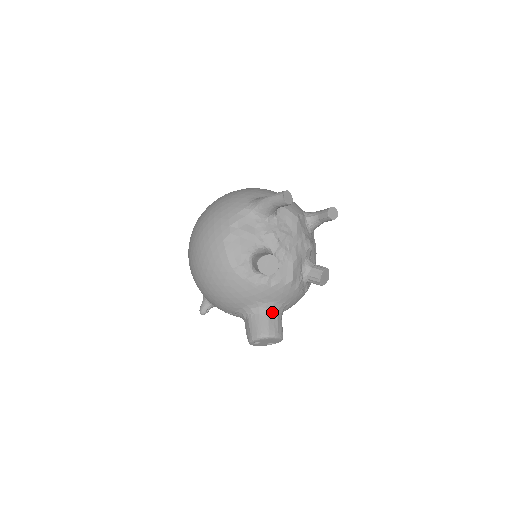
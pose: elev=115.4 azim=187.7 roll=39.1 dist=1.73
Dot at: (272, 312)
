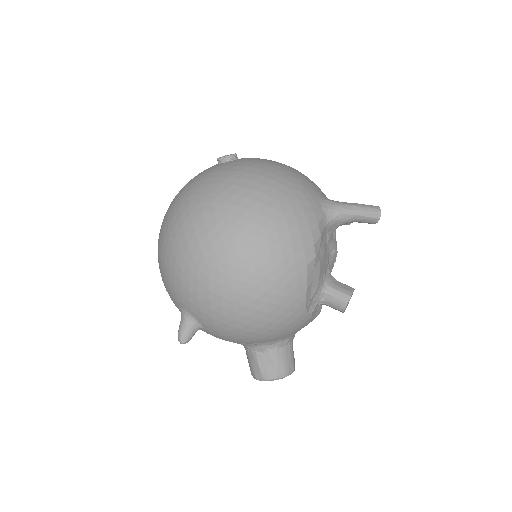
Dot at: occluded
